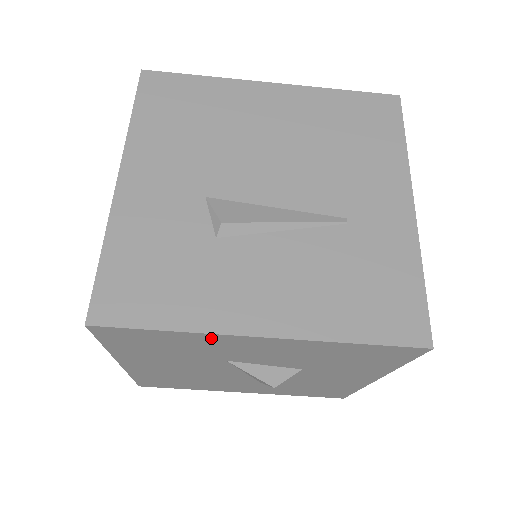
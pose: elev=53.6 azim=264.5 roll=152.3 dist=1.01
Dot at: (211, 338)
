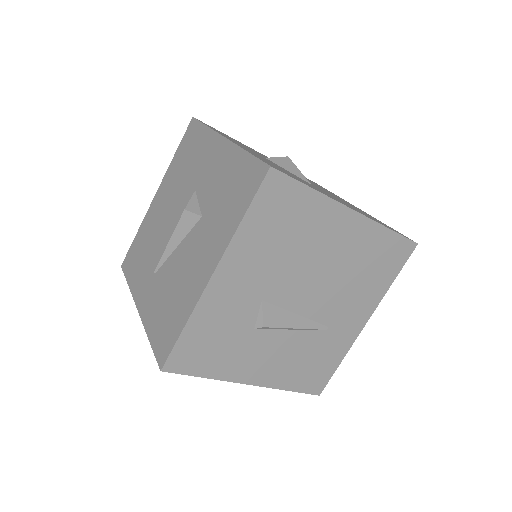
Dot at: occluded
